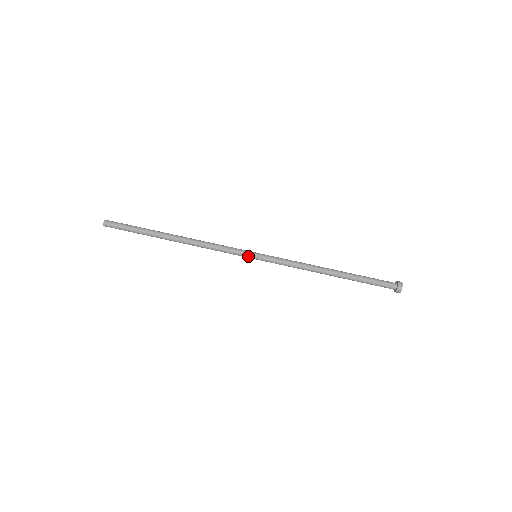
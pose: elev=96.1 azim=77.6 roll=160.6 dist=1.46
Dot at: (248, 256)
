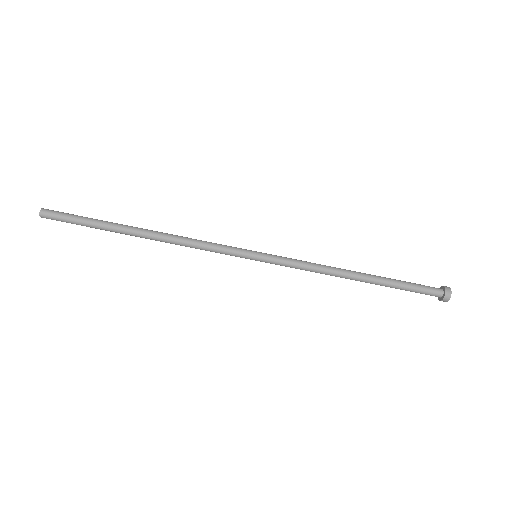
Dot at: (246, 254)
